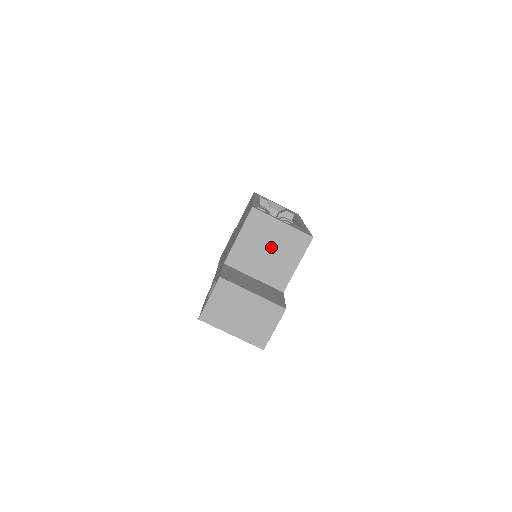
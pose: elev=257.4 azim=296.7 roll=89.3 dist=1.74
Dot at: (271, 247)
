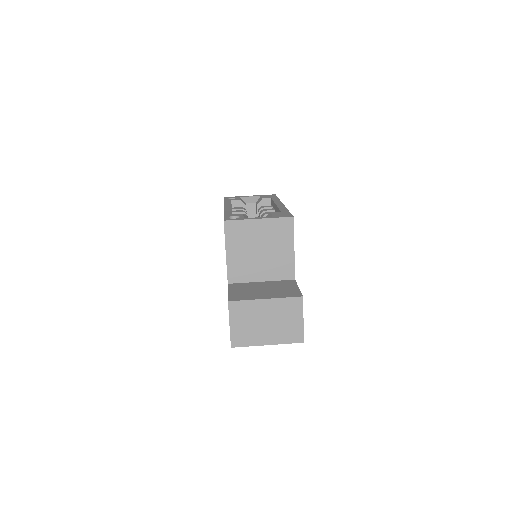
Dot at: (261, 246)
